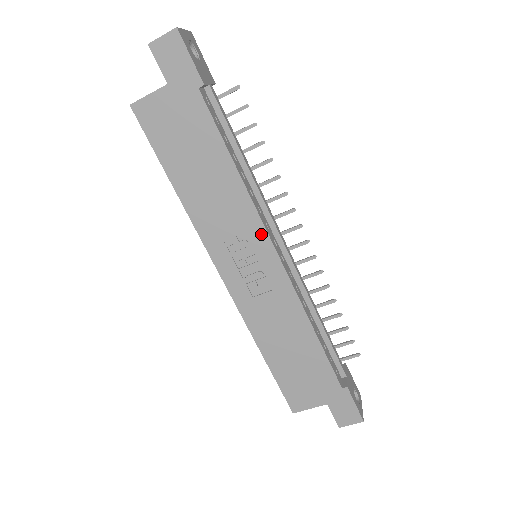
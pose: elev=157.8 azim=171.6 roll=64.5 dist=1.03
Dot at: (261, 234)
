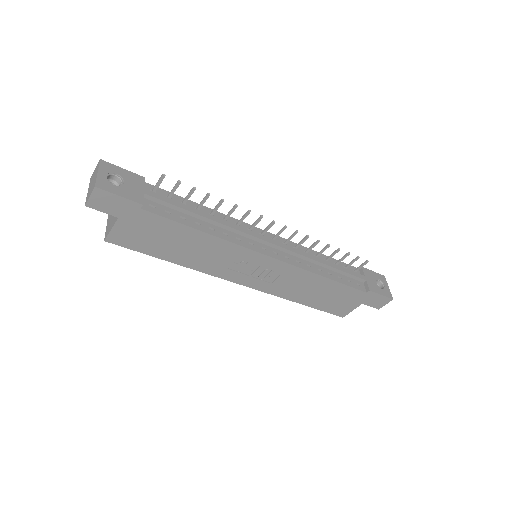
Dot at: (250, 254)
